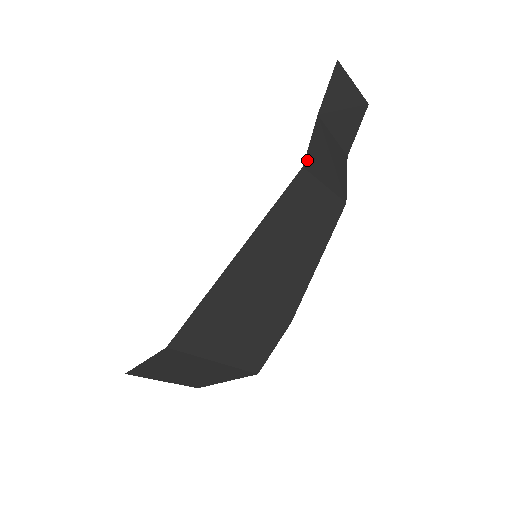
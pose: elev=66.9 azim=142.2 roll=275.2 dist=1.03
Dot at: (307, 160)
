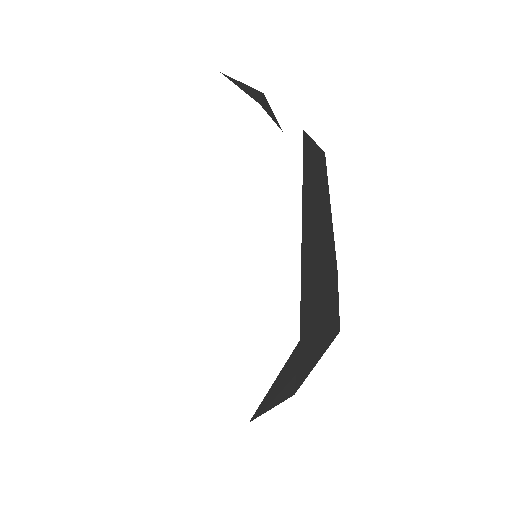
Dot at: occluded
